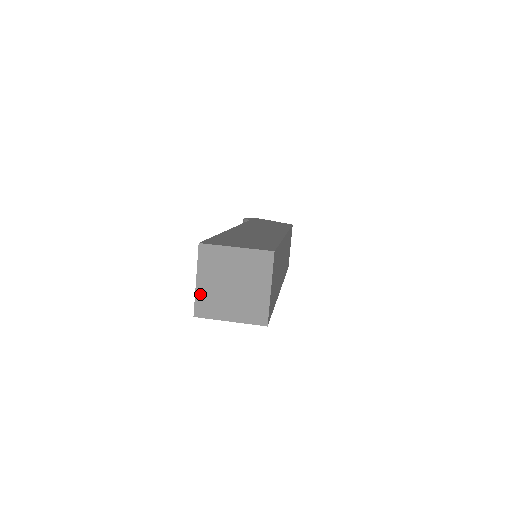
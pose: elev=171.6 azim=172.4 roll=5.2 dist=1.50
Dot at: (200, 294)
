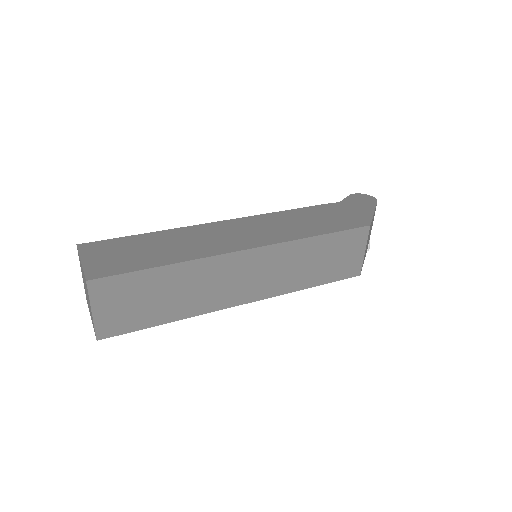
Dot at: (84, 286)
